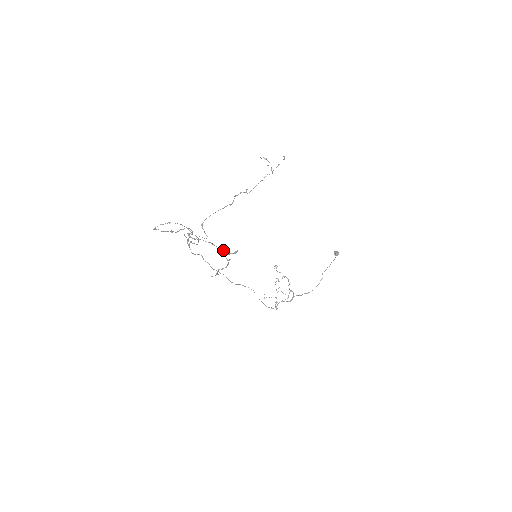
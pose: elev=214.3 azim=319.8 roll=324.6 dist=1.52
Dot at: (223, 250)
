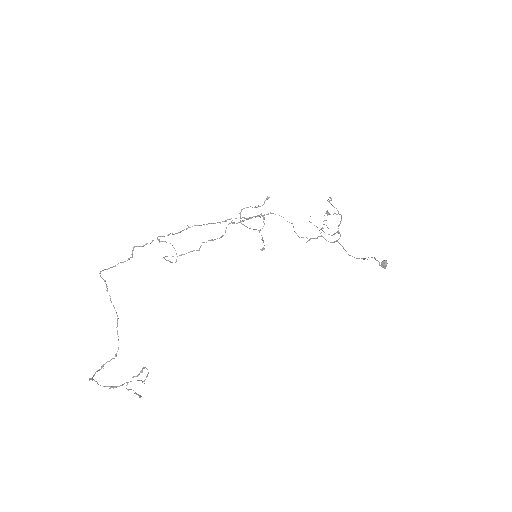
Dot at: (128, 390)
